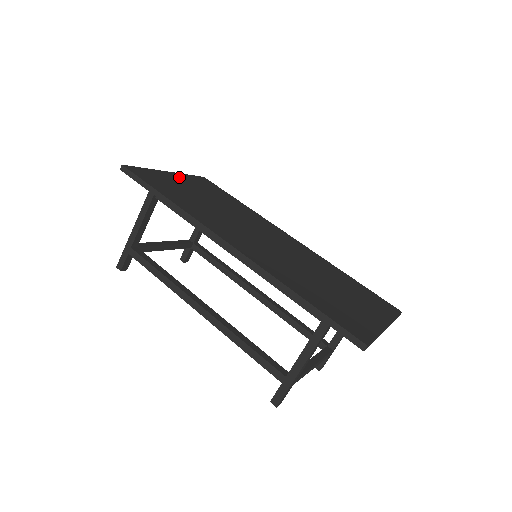
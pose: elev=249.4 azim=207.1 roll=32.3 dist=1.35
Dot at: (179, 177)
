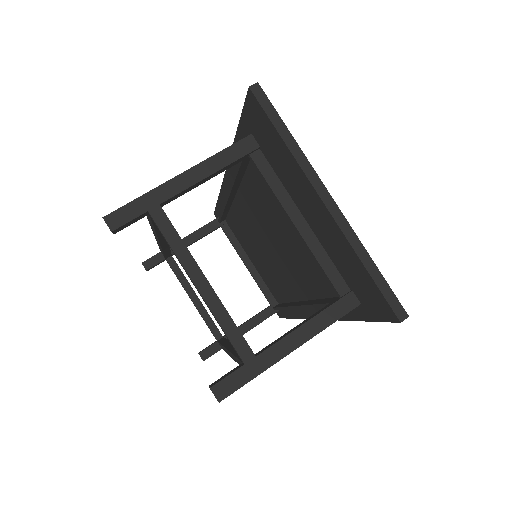
Dot at: occluded
